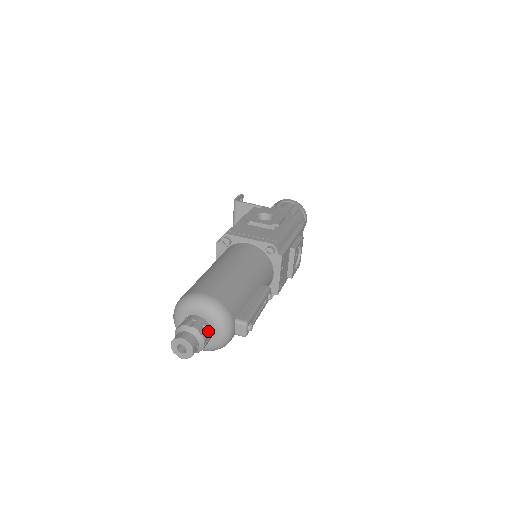
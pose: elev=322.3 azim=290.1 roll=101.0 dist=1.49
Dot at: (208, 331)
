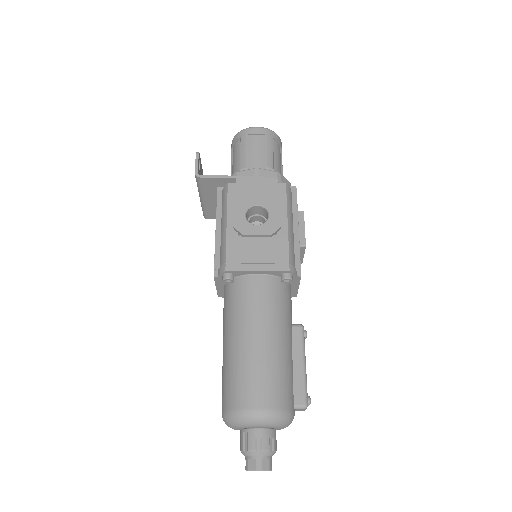
Dot at: (275, 437)
